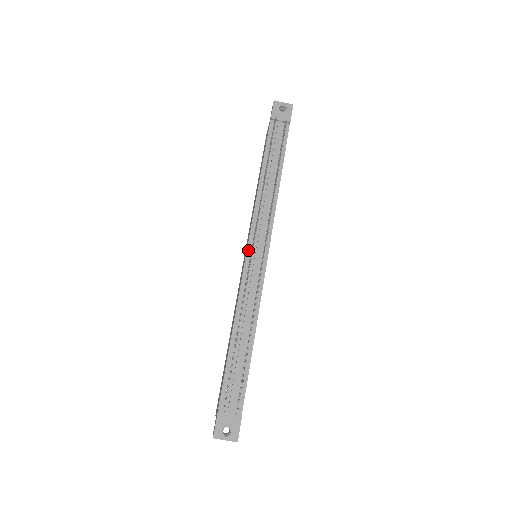
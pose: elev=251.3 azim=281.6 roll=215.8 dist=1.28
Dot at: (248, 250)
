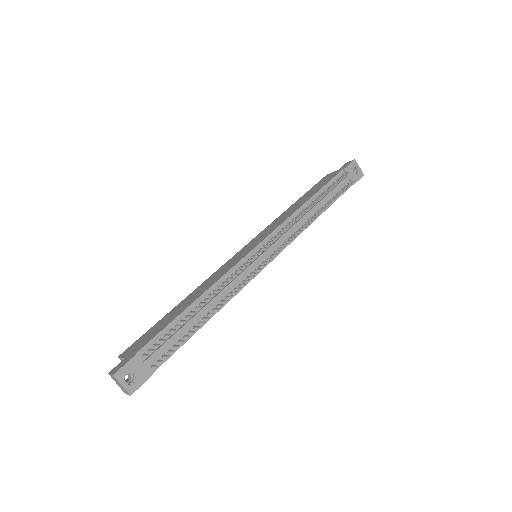
Dot at: (258, 246)
